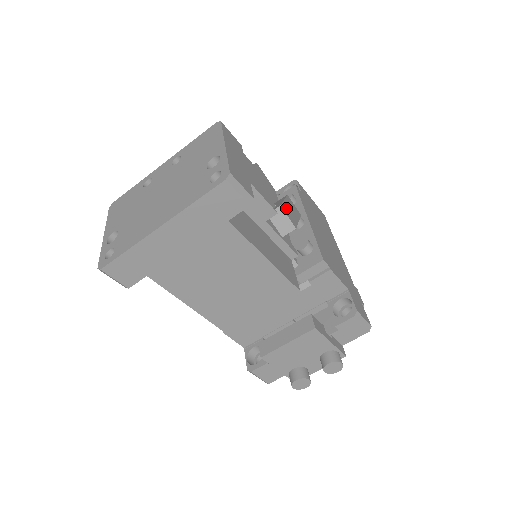
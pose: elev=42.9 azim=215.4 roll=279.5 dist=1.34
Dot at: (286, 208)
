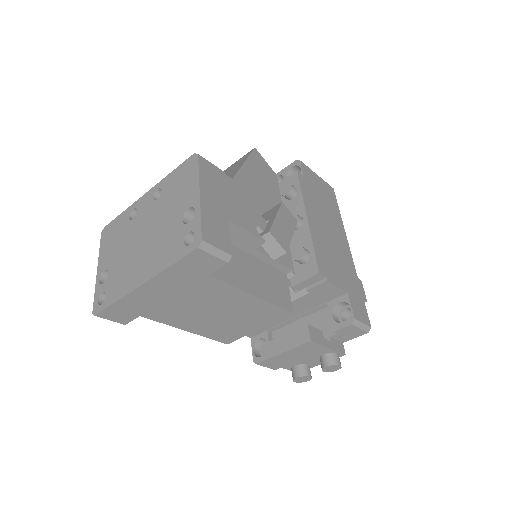
Dot at: (277, 229)
